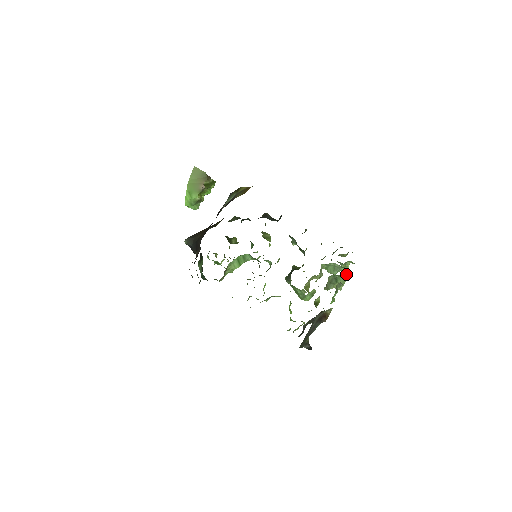
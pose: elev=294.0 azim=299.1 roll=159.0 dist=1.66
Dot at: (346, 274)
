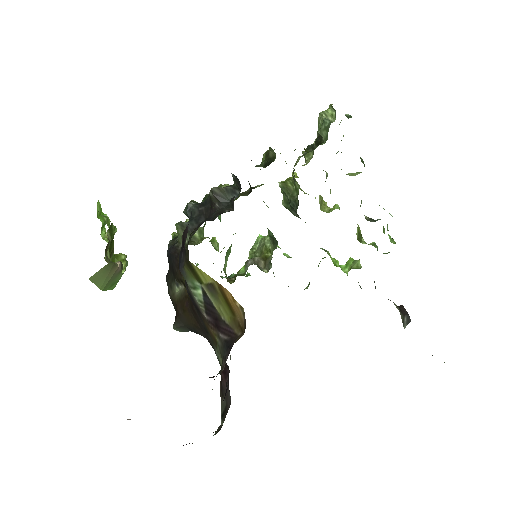
Dot at: occluded
